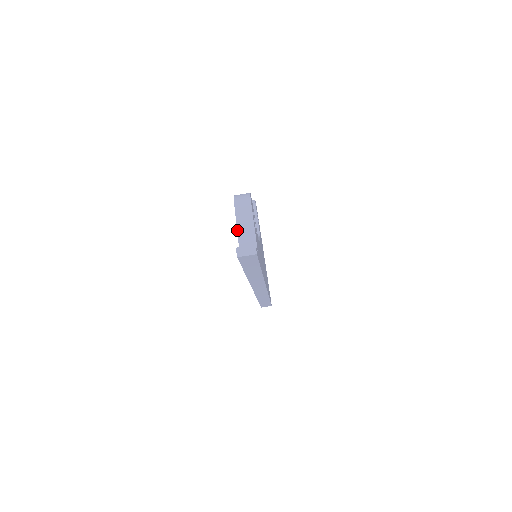
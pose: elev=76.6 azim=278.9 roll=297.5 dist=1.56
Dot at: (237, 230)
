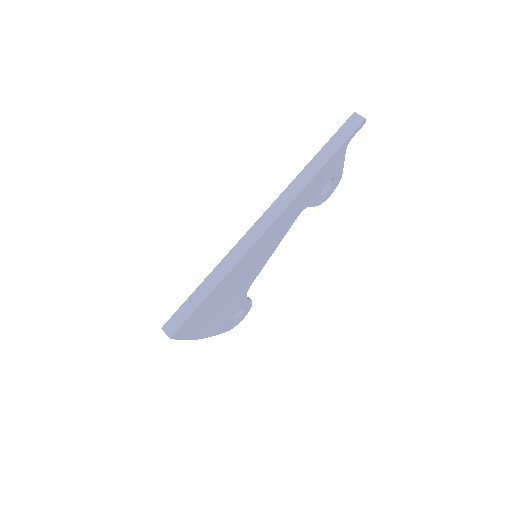
Dot at: occluded
